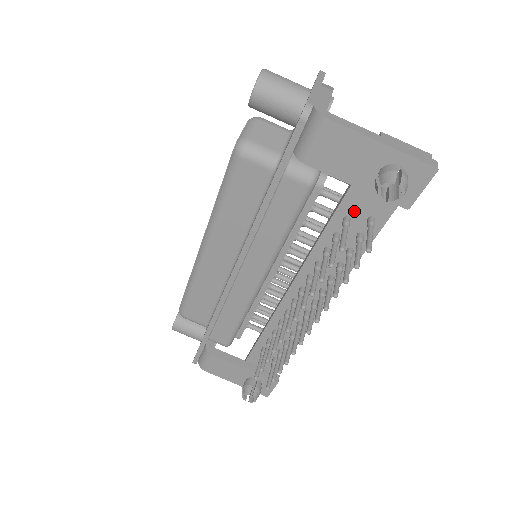
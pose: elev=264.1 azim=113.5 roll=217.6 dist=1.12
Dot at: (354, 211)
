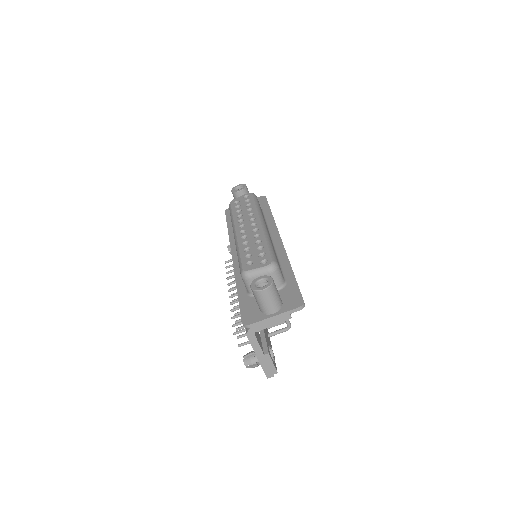
Dot at: occluded
